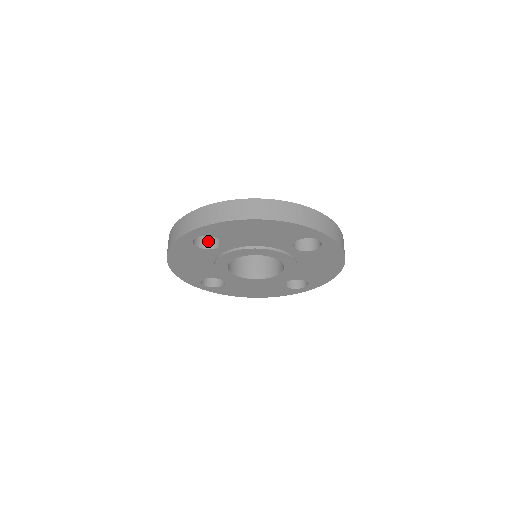
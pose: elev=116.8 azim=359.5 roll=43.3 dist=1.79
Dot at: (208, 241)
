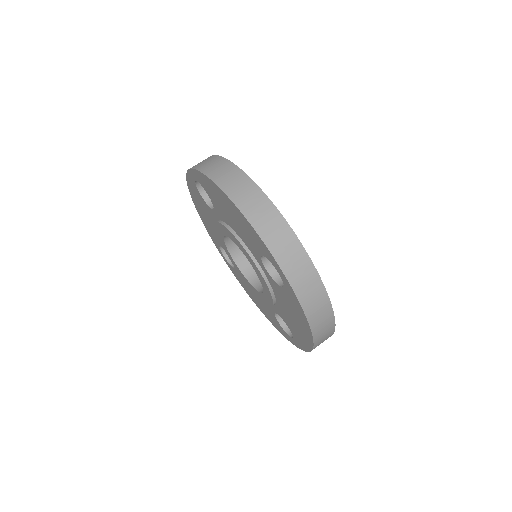
Dot at: occluded
